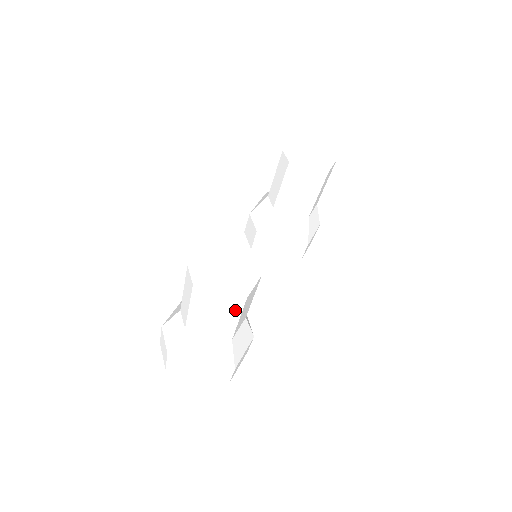
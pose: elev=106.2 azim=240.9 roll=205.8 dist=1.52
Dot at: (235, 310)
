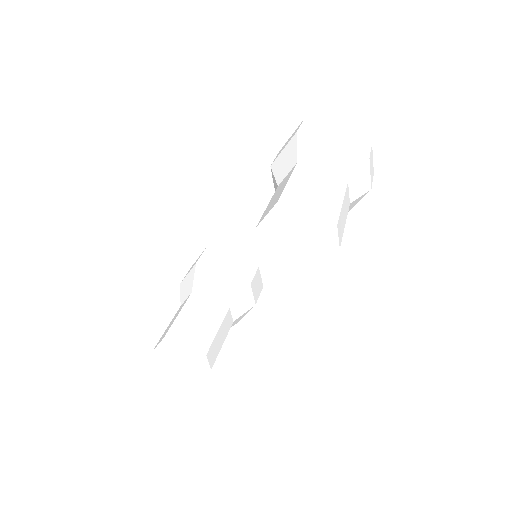
Dot at: occluded
